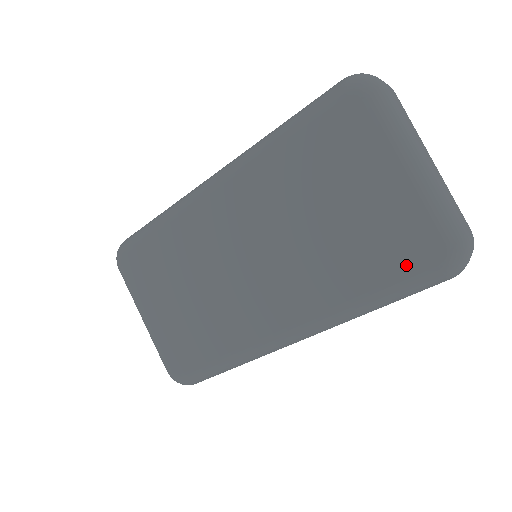
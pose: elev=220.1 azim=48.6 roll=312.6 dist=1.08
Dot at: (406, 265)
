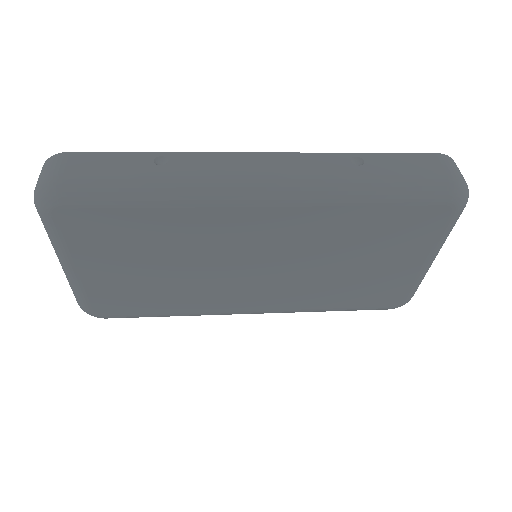
Dot at: (374, 303)
